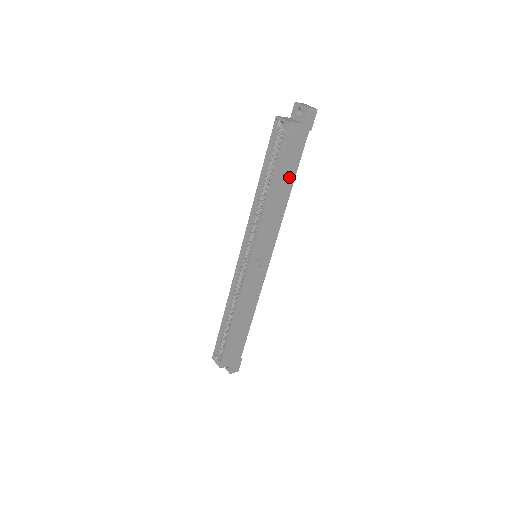
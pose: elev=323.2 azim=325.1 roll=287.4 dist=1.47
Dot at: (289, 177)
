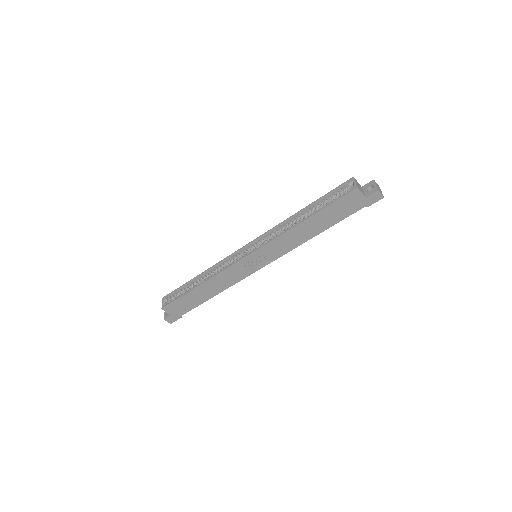
Dot at: (325, 224)
